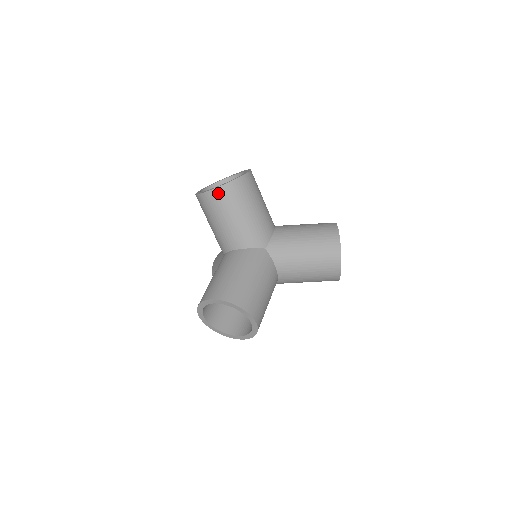
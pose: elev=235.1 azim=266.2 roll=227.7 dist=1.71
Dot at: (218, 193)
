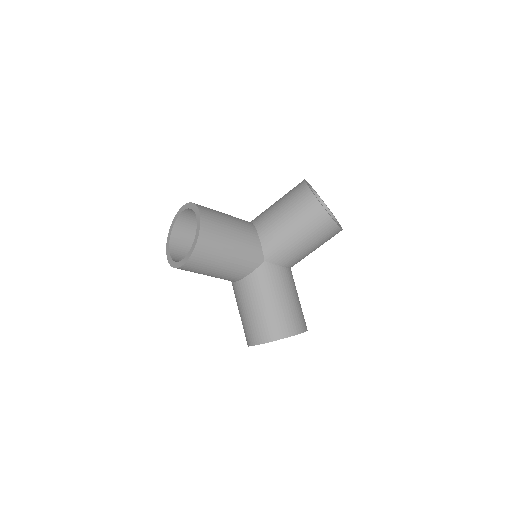
Dot at: (192, 263)
